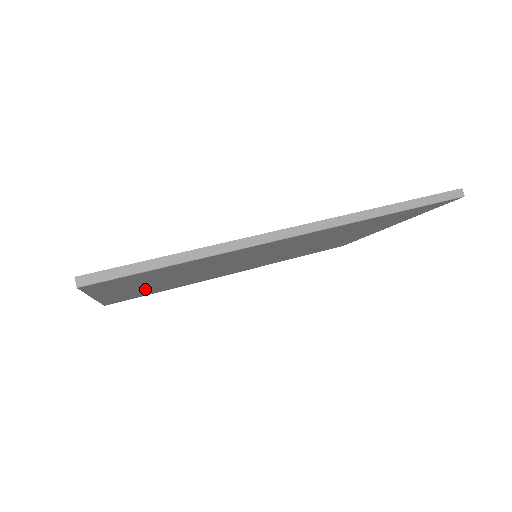
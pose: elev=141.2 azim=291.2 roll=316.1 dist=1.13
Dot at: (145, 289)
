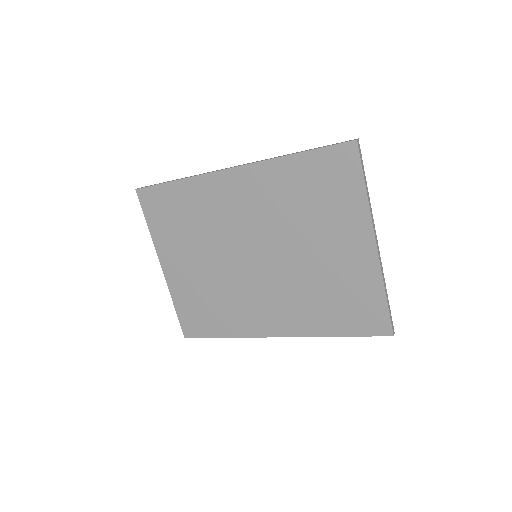
Dot at: (192, 283)
